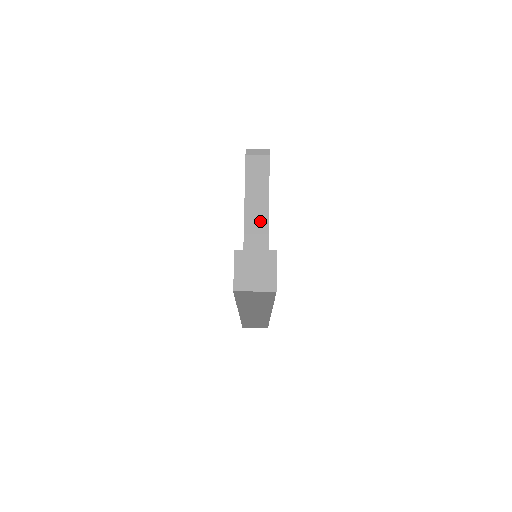
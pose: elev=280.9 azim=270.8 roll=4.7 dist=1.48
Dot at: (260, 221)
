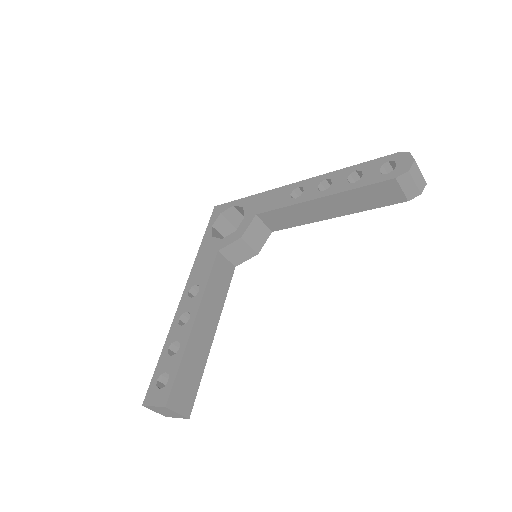
Dot at: (314, 215)
